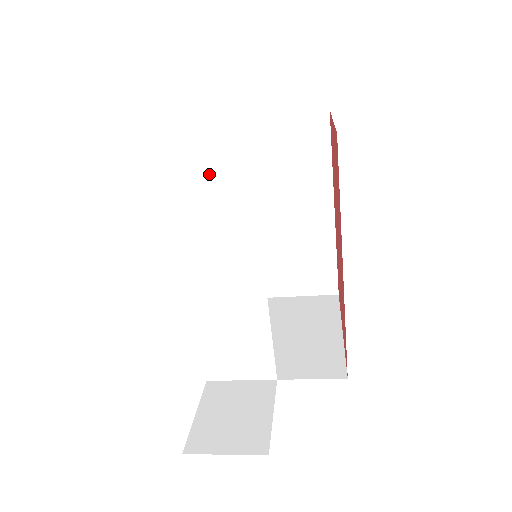
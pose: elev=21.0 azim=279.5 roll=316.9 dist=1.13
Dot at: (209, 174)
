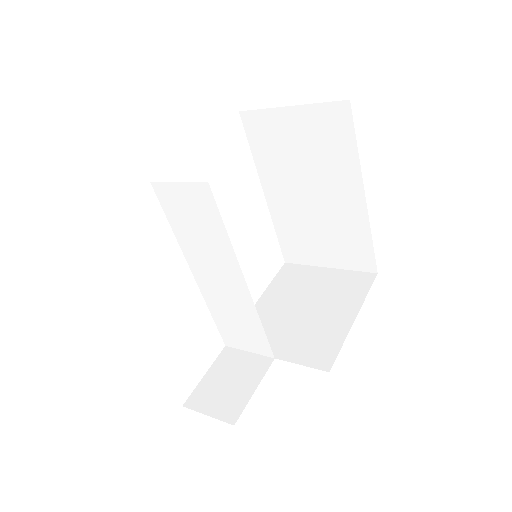
Dot at: (187, 203)
